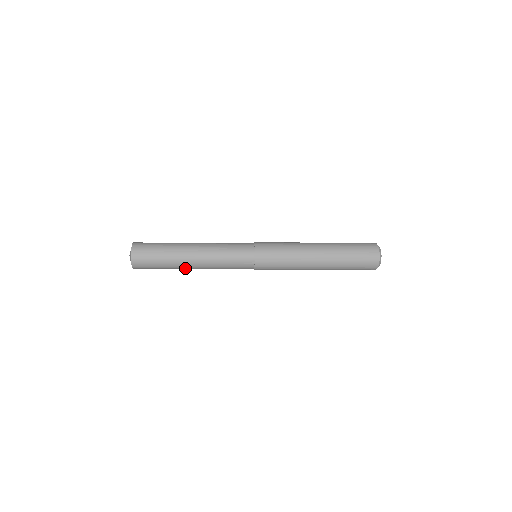
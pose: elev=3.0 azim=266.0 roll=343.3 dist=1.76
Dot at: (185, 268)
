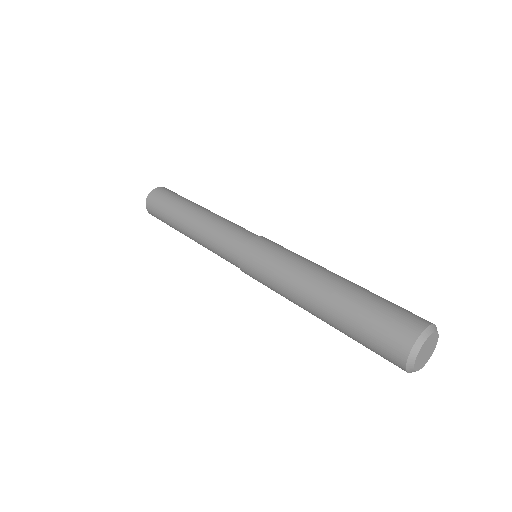
Dot at: occluded
